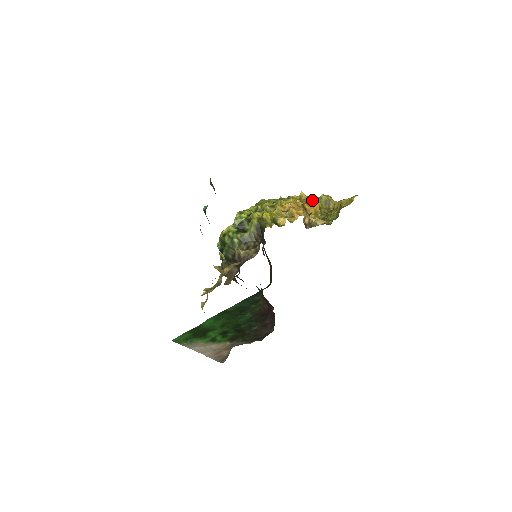
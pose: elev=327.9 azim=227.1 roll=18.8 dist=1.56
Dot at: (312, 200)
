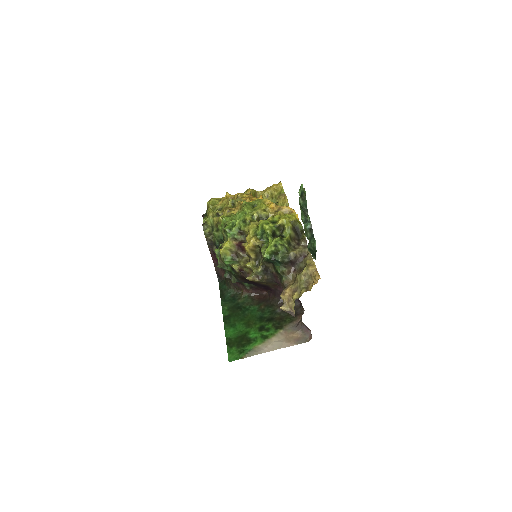
Dot at: (251, 196)
